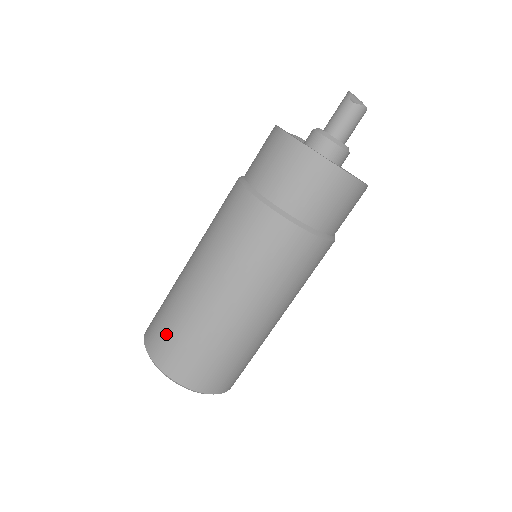
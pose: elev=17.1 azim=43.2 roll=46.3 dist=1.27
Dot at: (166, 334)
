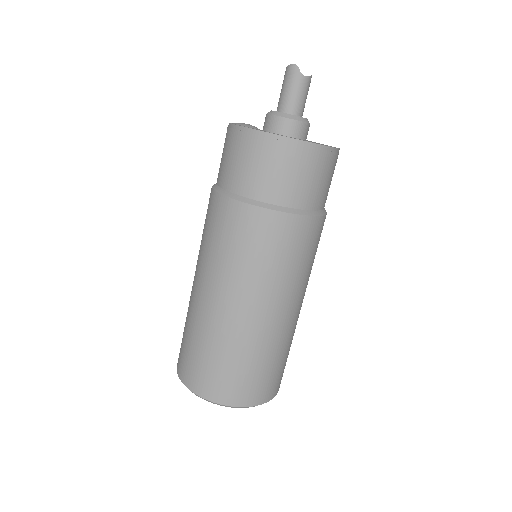
Dot at: (237, 377)
